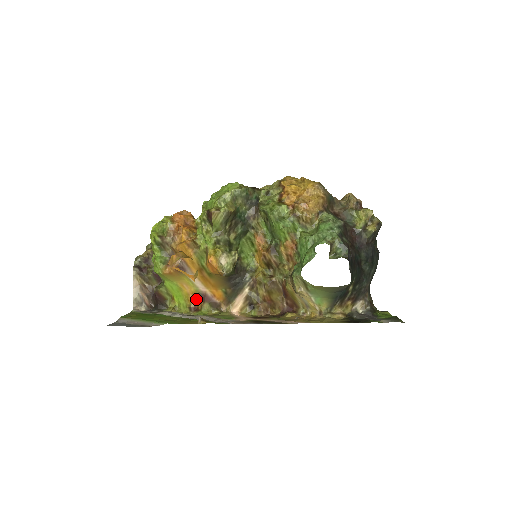
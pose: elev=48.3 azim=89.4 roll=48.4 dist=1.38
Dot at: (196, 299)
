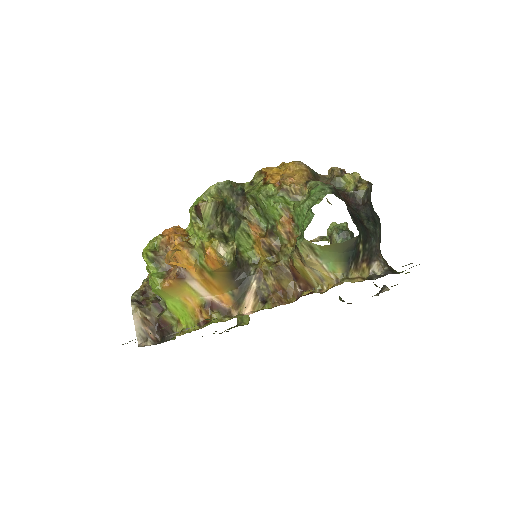
Dot at: (203, 310)
